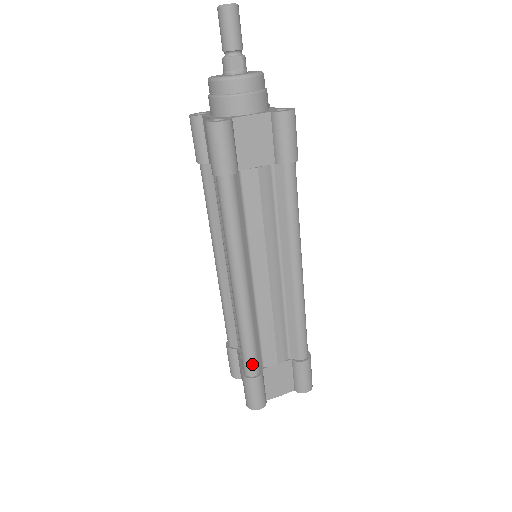
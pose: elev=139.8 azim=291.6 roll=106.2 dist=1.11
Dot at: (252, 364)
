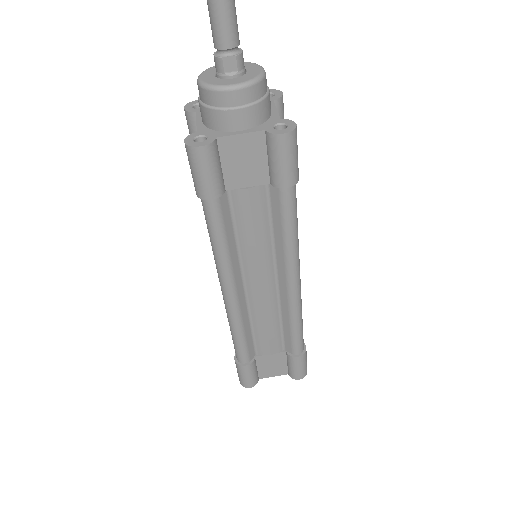
Dot at: (242, 355)
